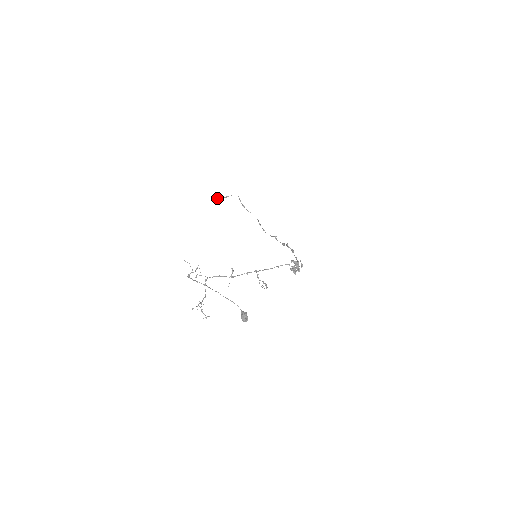
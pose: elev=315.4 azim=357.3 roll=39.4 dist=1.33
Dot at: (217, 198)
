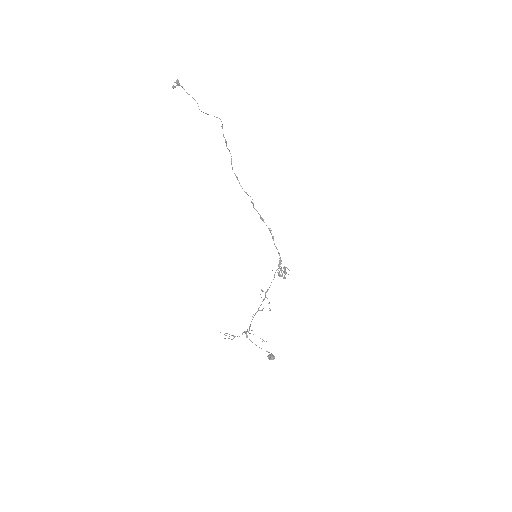
Dot at: (178, 83)
